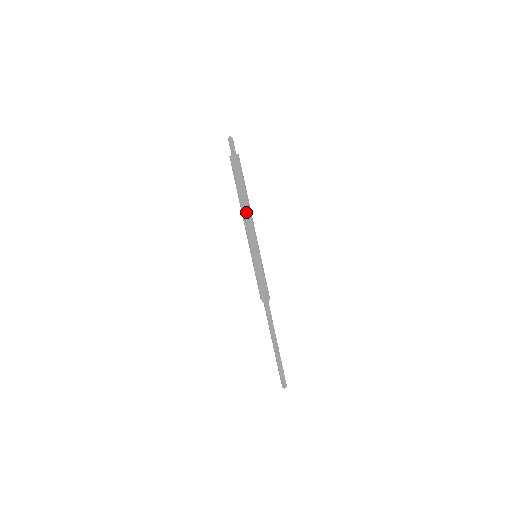
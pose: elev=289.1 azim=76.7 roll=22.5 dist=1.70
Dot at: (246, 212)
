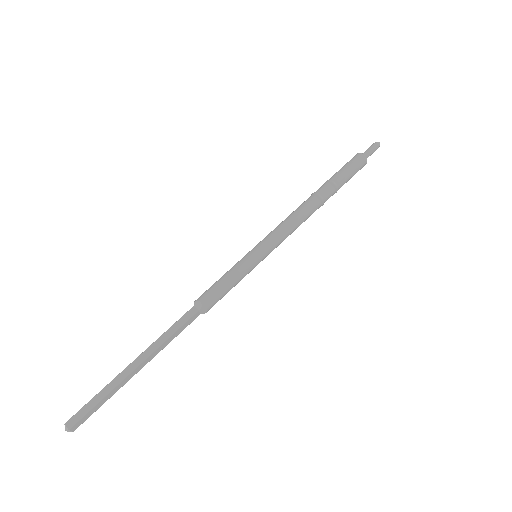
Dot at: (304, 205)
